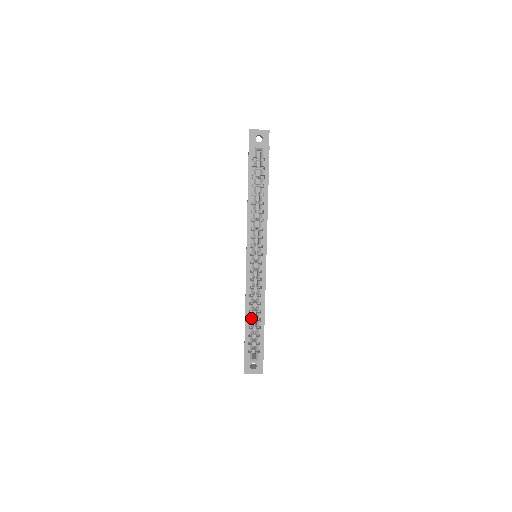
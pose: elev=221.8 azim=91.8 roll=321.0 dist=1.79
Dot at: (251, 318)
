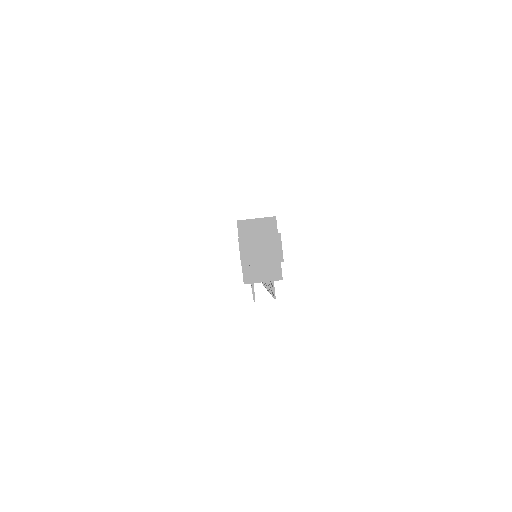
Dot at: occluded
